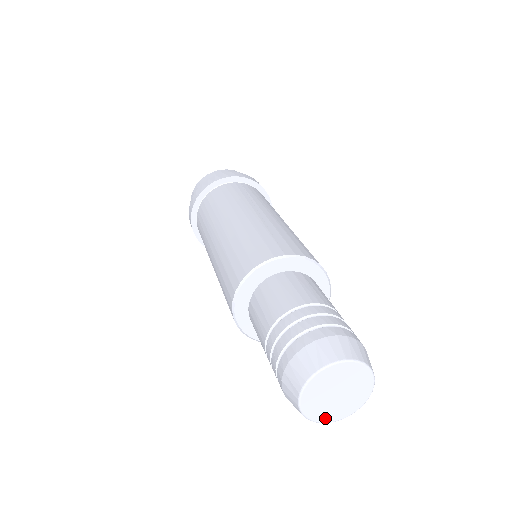
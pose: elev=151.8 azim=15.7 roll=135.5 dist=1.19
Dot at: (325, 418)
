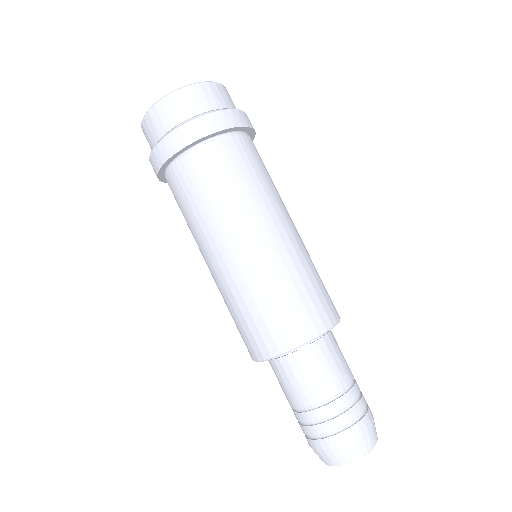
Dot at: occluded
